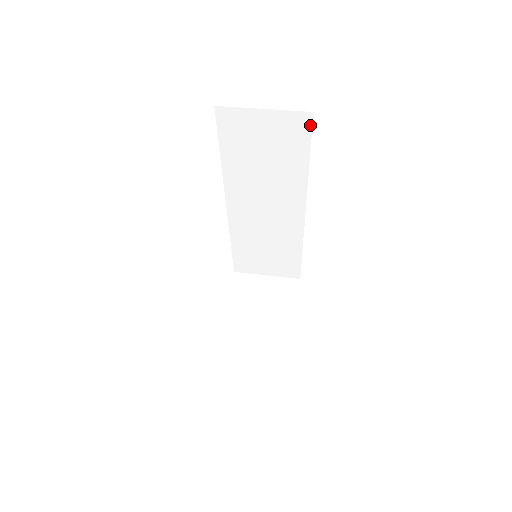
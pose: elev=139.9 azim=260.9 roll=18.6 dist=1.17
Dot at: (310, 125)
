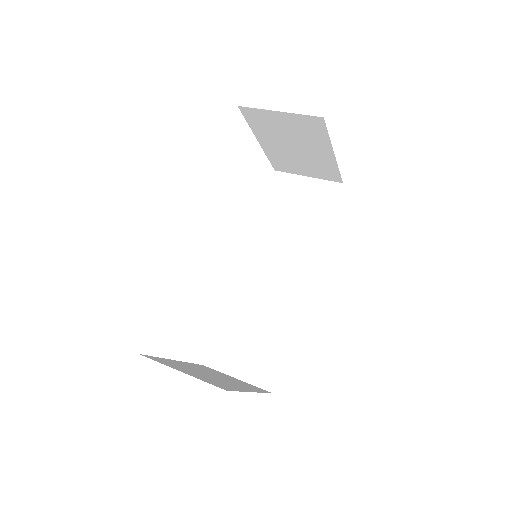
Dot at: (338, 193)
